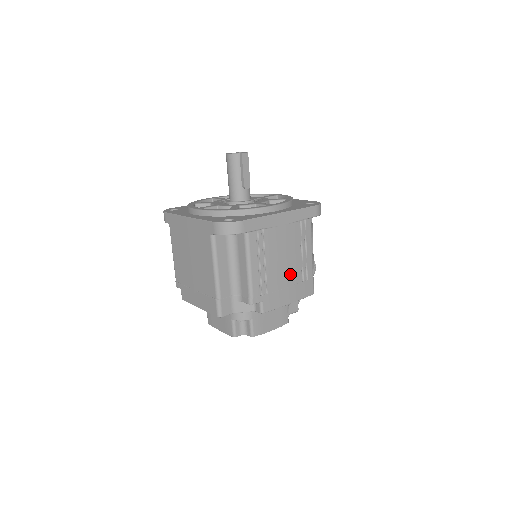
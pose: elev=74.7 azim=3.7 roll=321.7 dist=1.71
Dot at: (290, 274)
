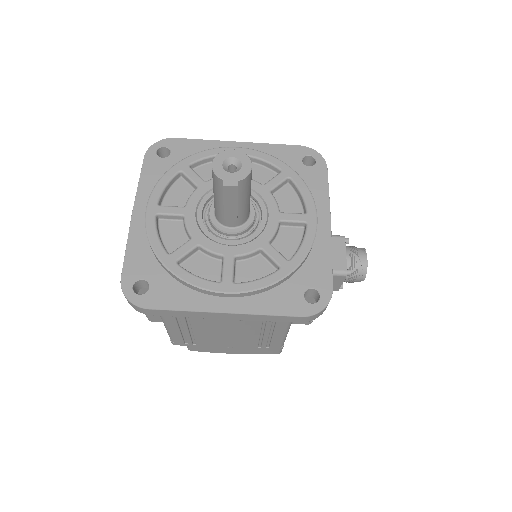
Dot at: (236, 343)
